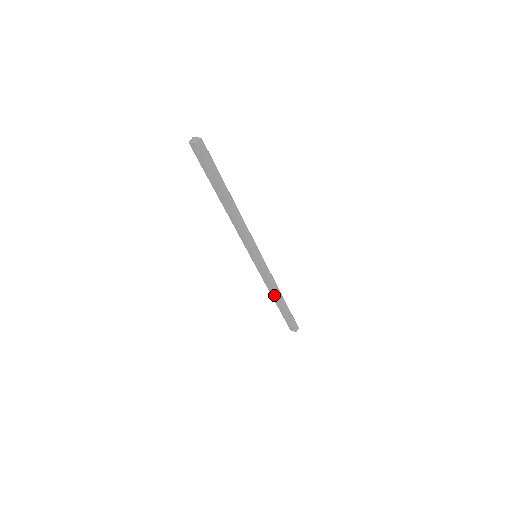
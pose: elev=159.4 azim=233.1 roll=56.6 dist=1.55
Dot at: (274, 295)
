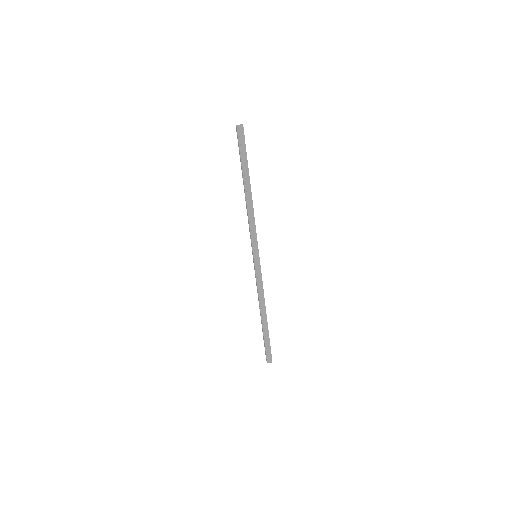
Dot at: (260, 306)
